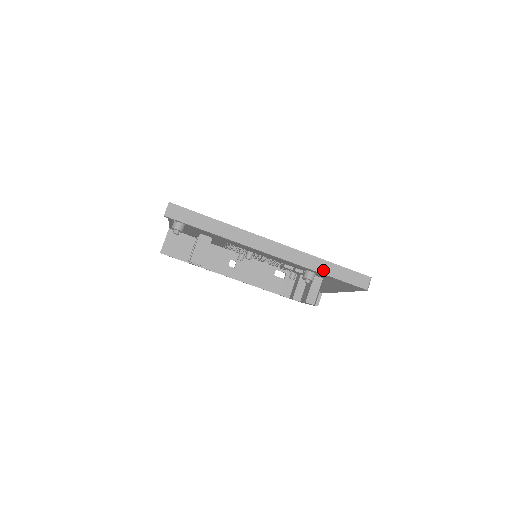
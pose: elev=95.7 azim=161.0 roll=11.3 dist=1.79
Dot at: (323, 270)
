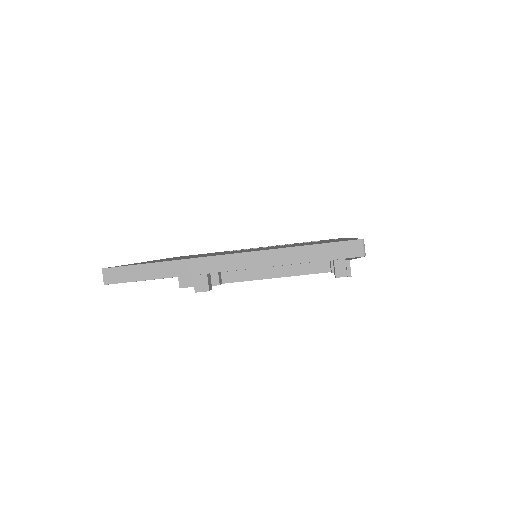
Dot at: (299, 259)
